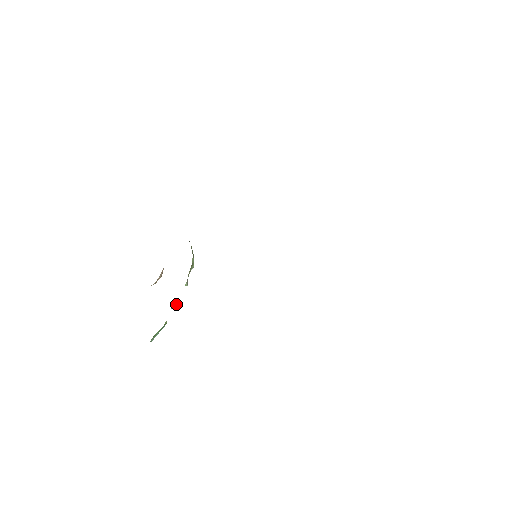
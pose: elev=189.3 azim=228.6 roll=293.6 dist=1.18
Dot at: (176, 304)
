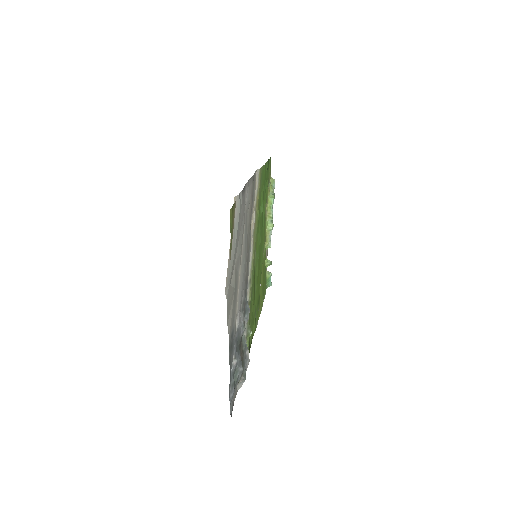
Dot at: (265, 265)
